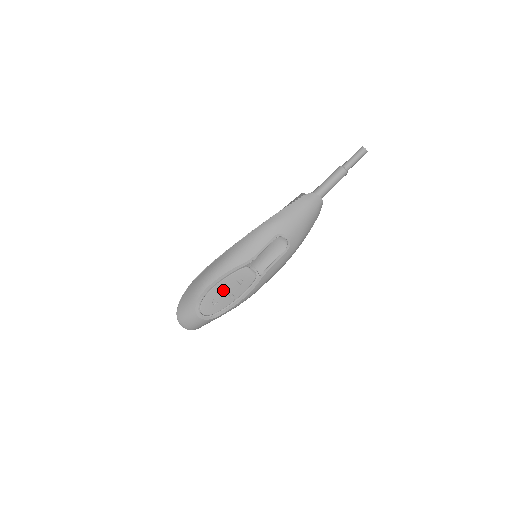
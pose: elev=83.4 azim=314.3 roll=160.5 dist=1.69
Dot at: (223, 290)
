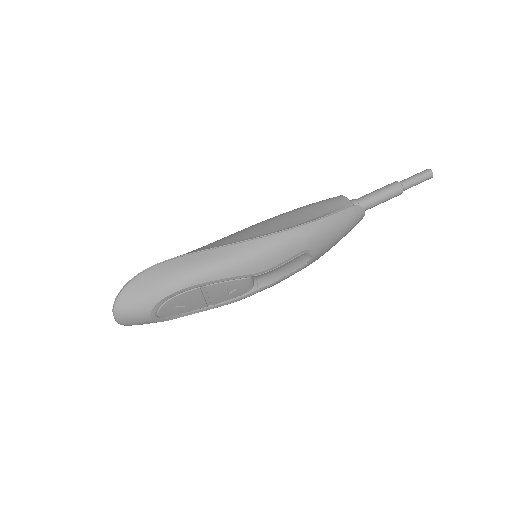
Dot at: (203, 295)
